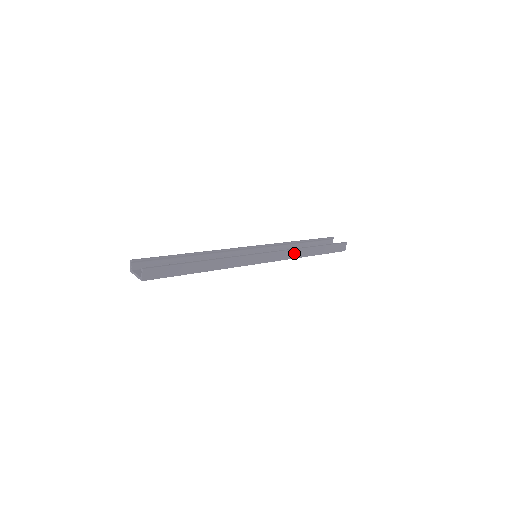
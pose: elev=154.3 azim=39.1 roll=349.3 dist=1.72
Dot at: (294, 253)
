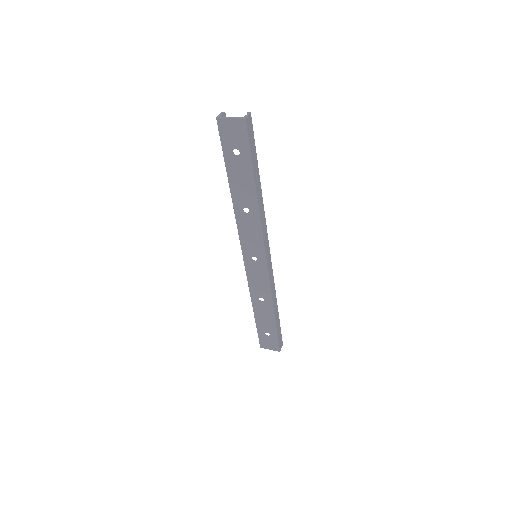
Dot at: (273, 290)
